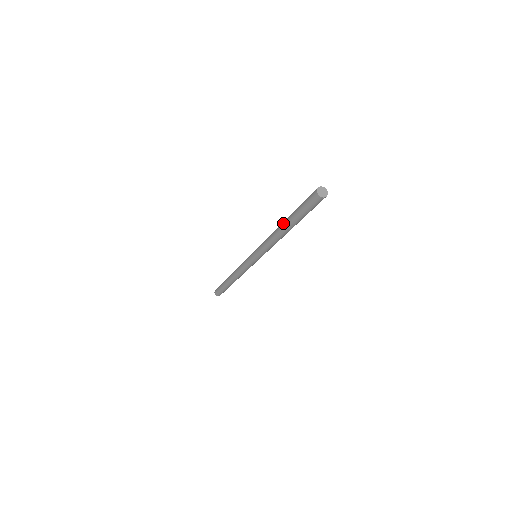
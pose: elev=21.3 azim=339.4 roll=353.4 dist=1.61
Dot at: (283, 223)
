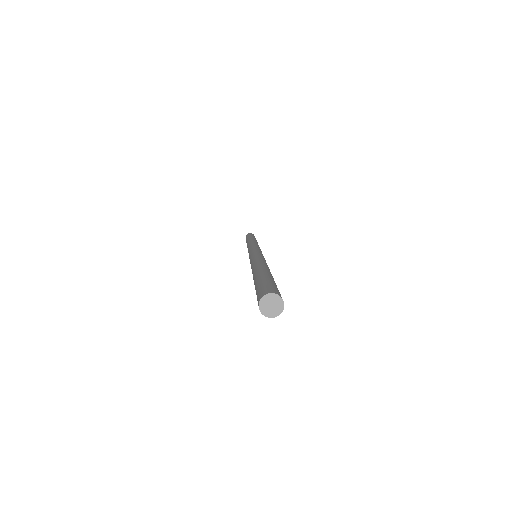
Dot at: occluded
